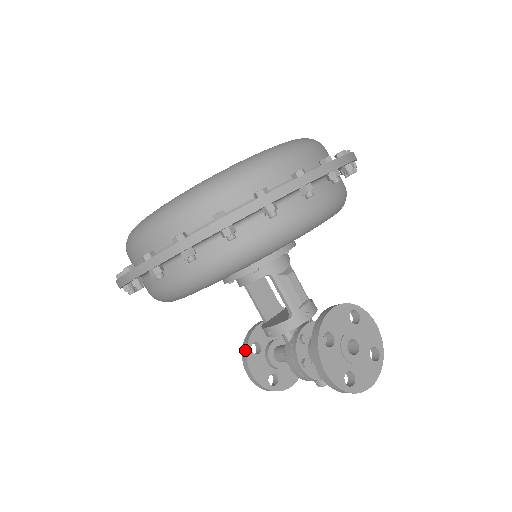
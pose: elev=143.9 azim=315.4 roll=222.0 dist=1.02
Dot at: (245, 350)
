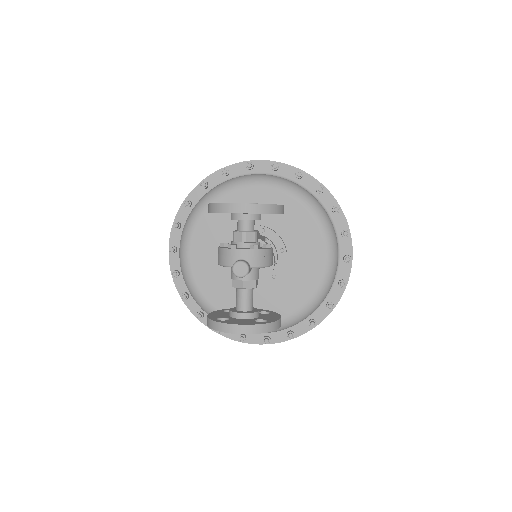
Dot at: occluded
